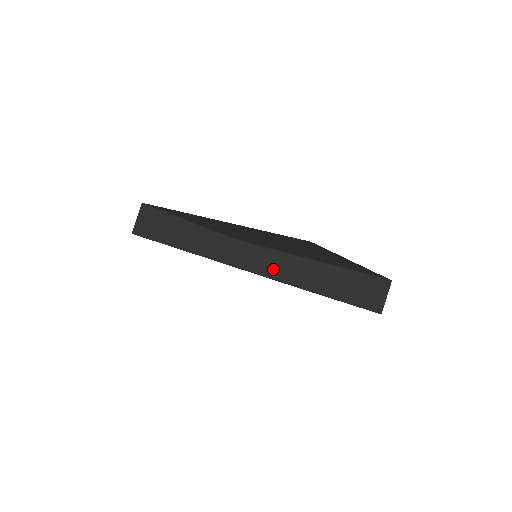
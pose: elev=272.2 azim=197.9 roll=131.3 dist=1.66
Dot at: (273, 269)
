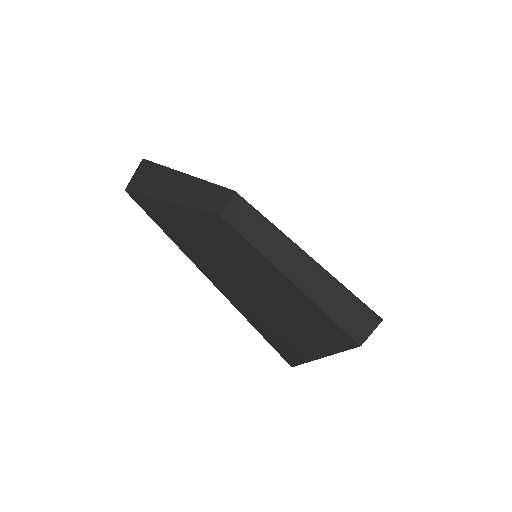
Dot at: (268, 246)
